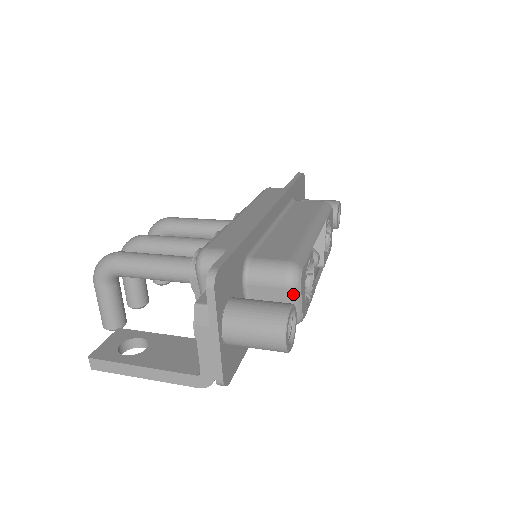
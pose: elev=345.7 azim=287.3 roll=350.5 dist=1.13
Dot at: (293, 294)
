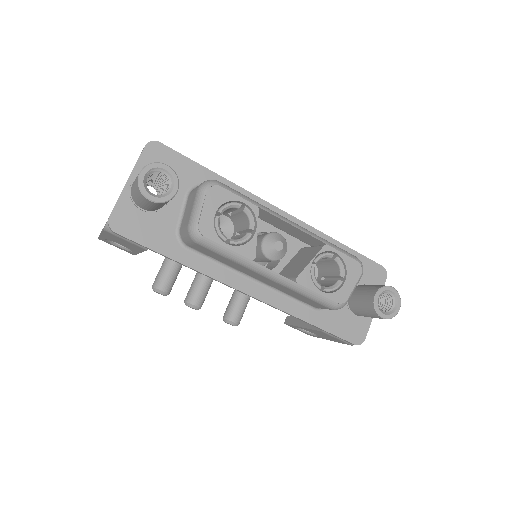
Dot at: (199, 197)
